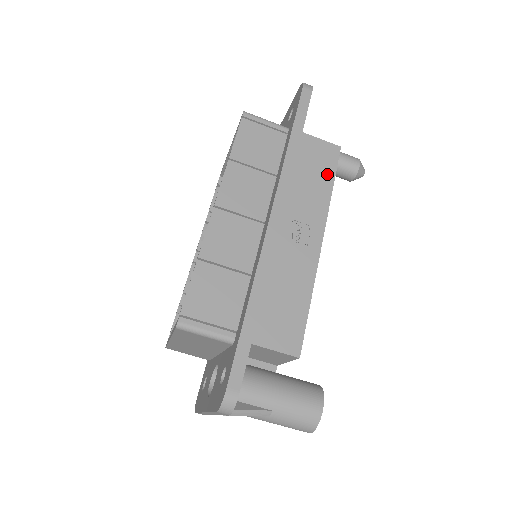
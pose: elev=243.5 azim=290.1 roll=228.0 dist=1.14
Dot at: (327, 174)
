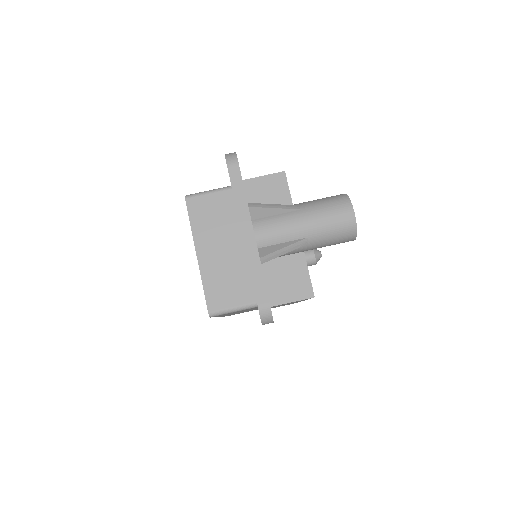
Dot at: occluded
